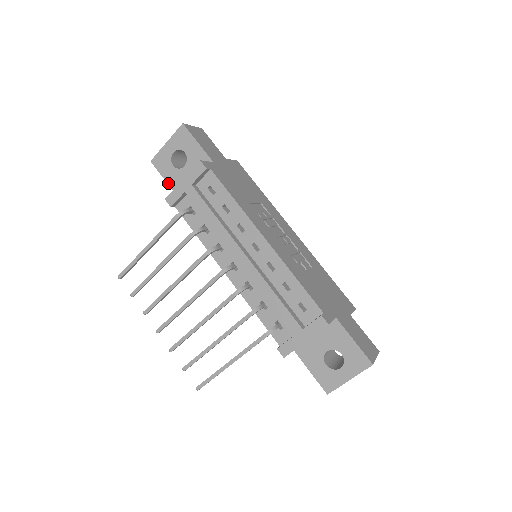
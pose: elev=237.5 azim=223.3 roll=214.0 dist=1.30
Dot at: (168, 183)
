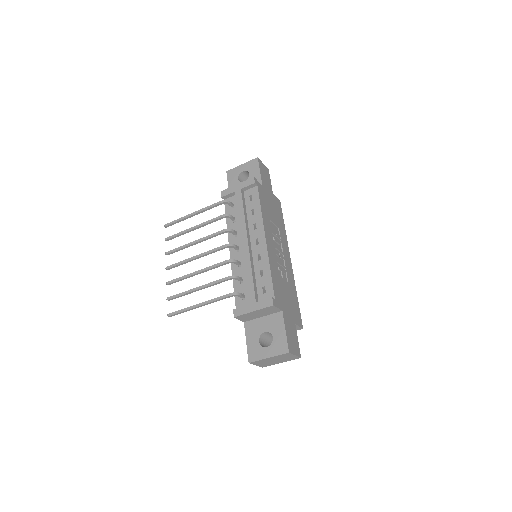
Dot at: occluded
